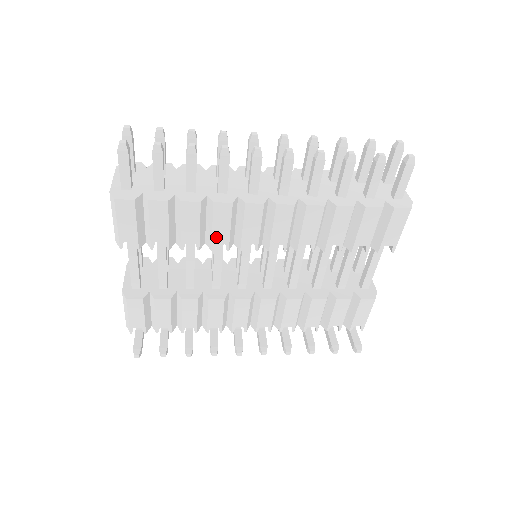
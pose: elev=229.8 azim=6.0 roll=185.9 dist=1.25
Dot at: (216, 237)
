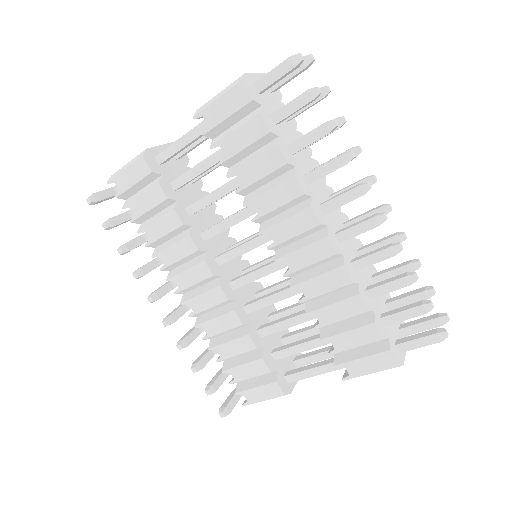
Dot at: (259, 201)
